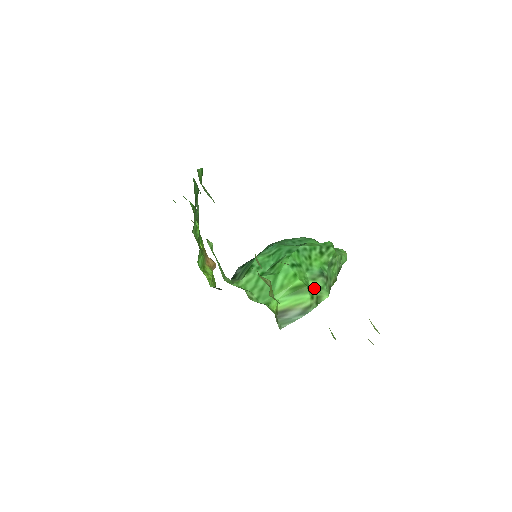
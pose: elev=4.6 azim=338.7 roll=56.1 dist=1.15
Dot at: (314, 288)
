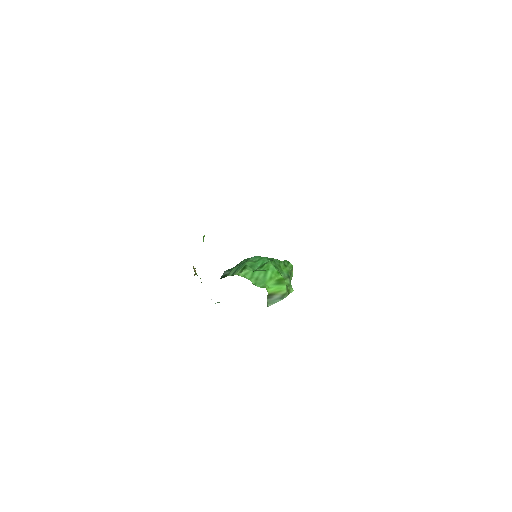
Dot at: (286, 284)
